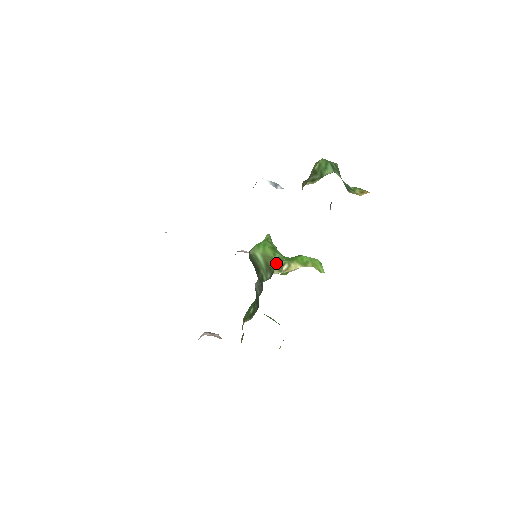
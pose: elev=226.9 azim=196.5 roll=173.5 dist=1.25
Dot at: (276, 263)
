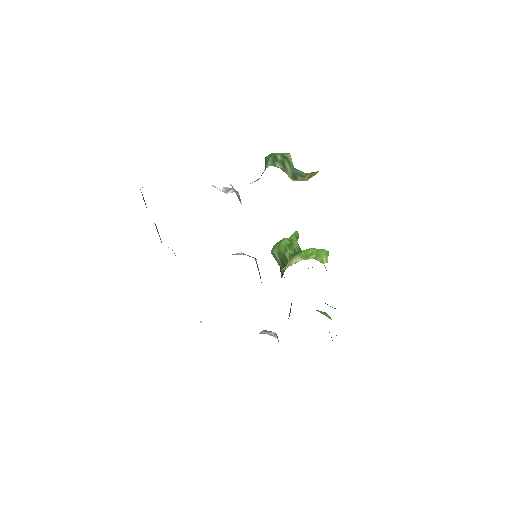
Dot at: (287, 259)
